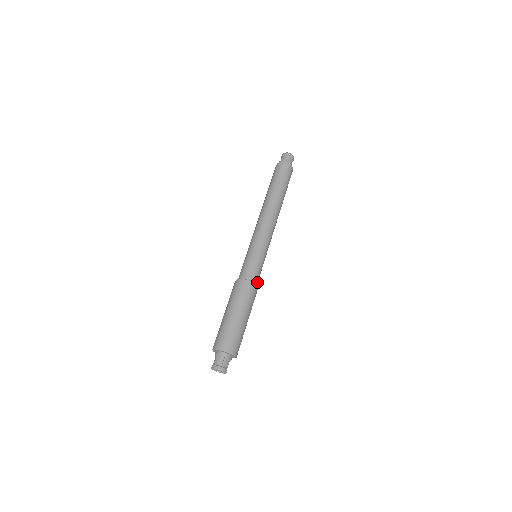
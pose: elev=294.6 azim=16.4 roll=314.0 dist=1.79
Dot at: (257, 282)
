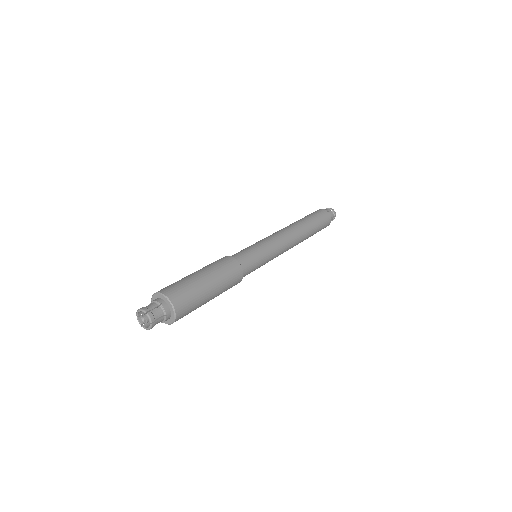
Dot at: (241, 261)
